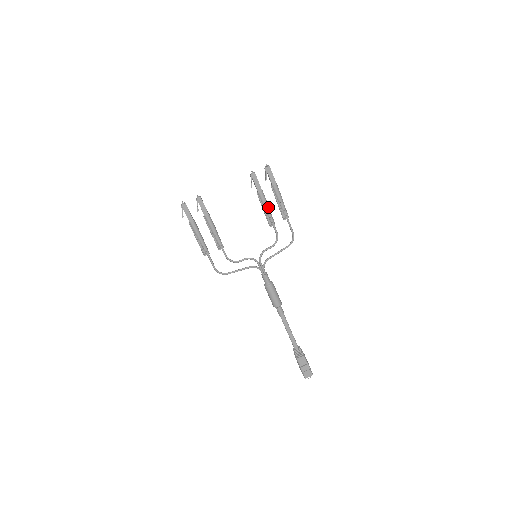
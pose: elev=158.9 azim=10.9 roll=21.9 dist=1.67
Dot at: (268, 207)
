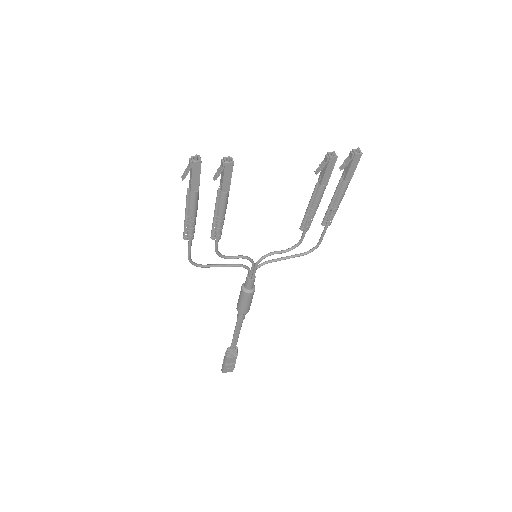
Dot at: occluded
